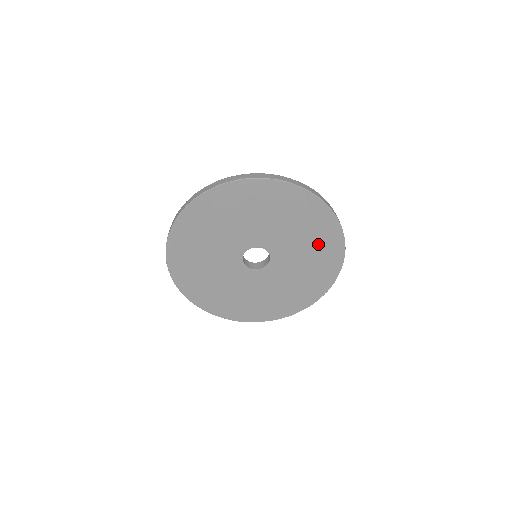
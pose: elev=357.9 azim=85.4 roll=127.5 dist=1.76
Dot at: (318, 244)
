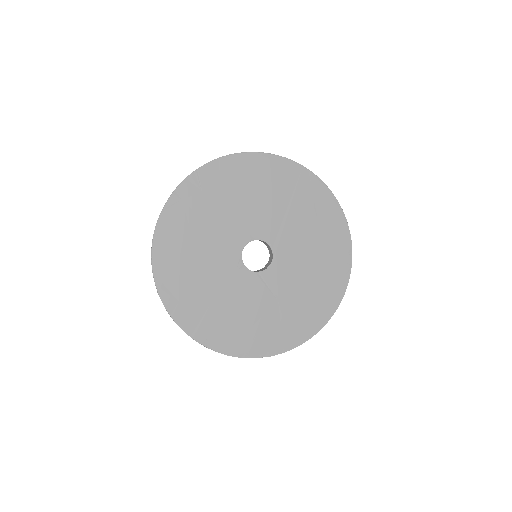
Dot at: (324, 241)
